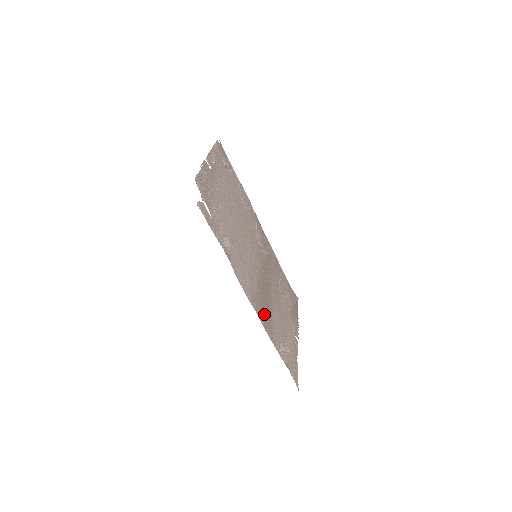
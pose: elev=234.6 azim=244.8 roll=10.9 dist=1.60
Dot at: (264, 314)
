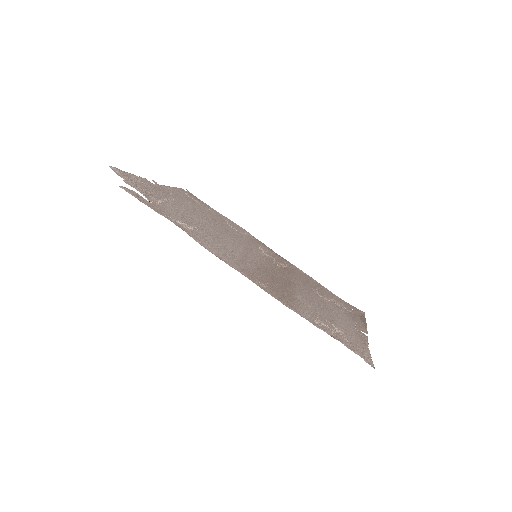
Dot at: (272, 289)
